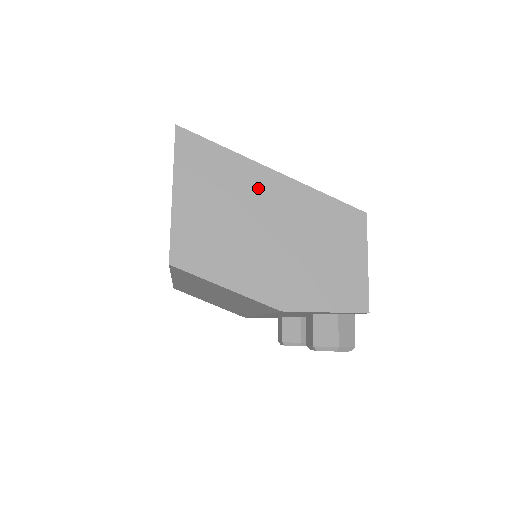
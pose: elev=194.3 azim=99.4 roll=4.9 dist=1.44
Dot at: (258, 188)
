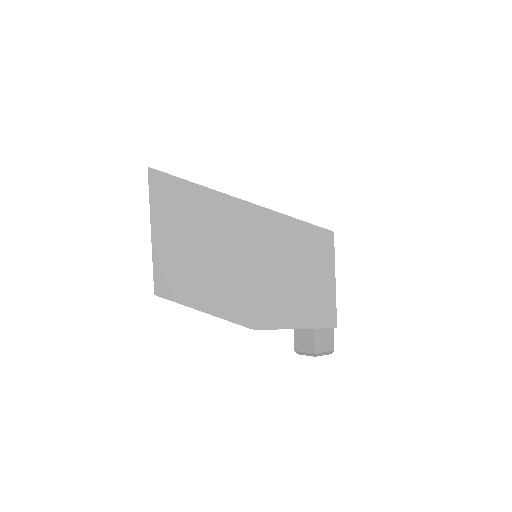
Dot at: (226, 218)
